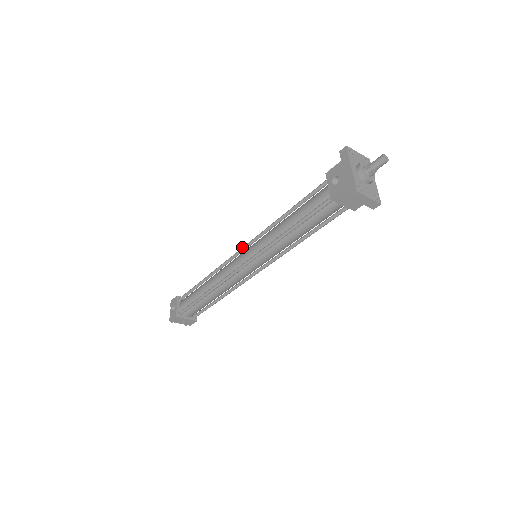
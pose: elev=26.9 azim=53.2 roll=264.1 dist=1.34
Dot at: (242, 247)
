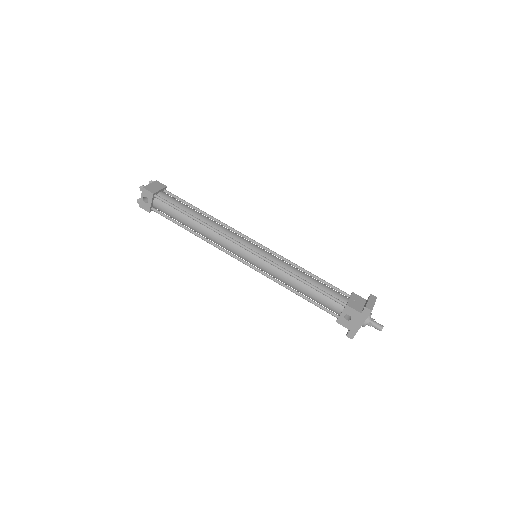
Dot at: (250, 250)
